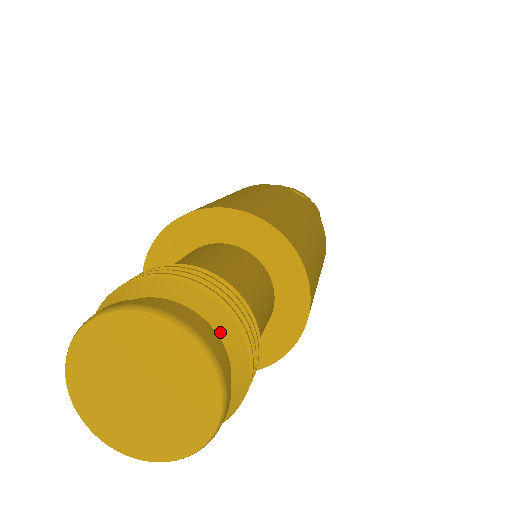
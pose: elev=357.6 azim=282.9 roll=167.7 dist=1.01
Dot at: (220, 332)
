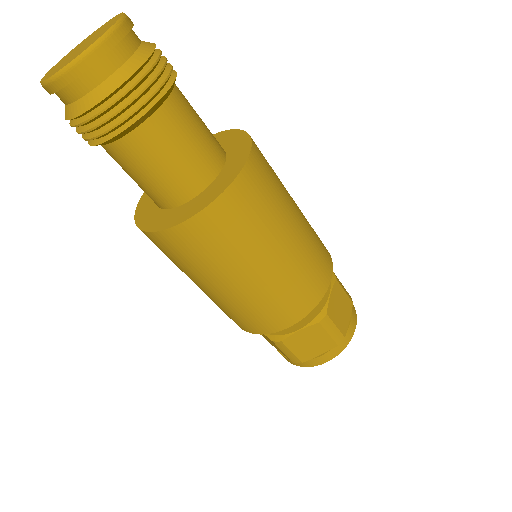
Dot at: (143, 43)
